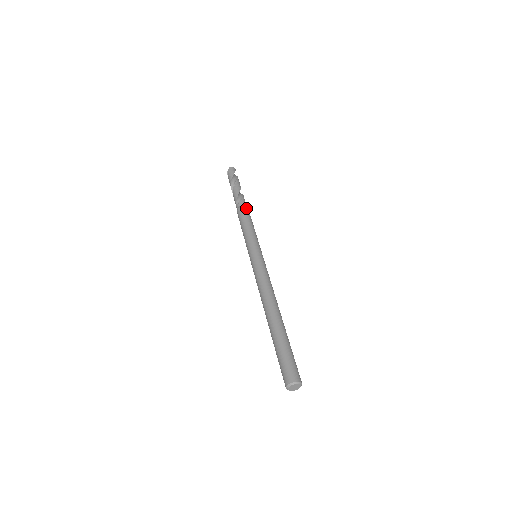
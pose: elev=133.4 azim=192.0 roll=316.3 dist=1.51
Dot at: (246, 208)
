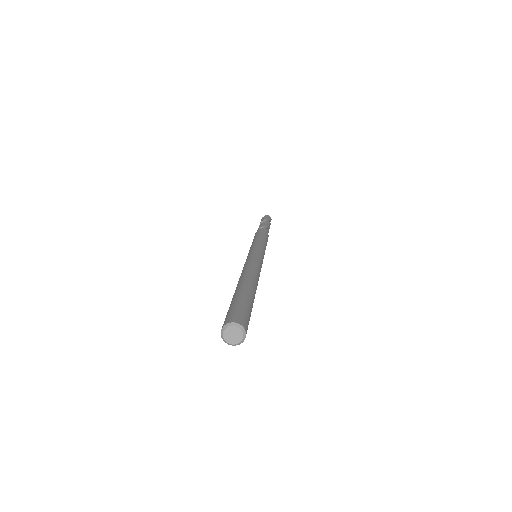
Dot at: occluded
